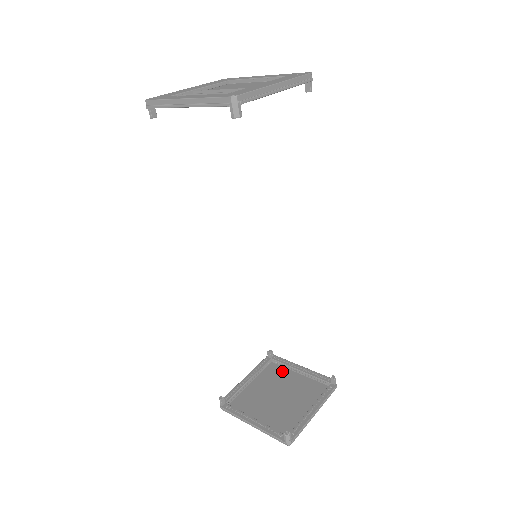
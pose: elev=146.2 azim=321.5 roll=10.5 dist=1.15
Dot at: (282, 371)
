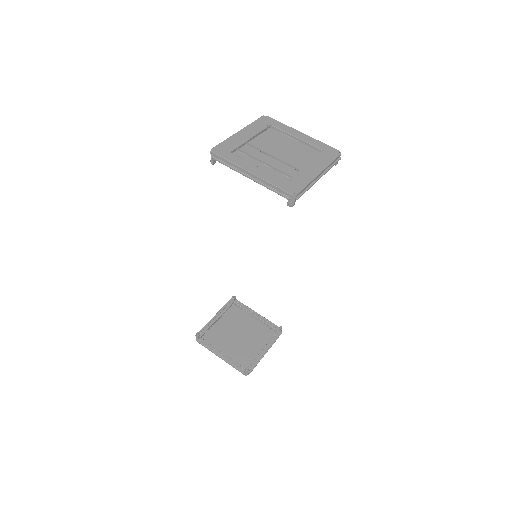
Dot at: (241, 314)
